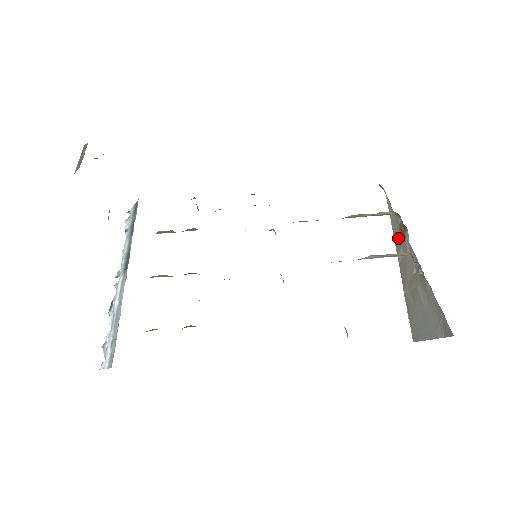
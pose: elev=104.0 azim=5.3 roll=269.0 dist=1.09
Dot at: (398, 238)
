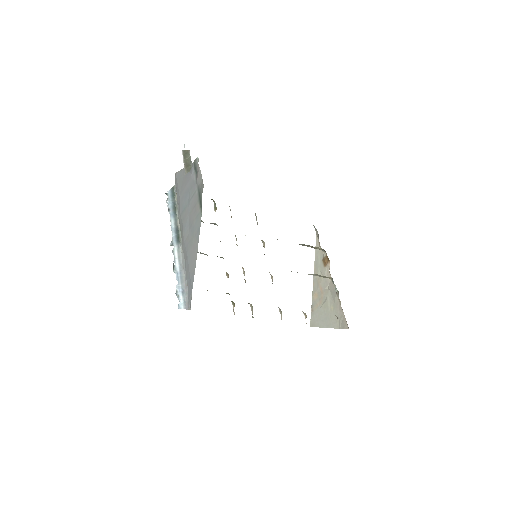
Dot at: (319, 264)
